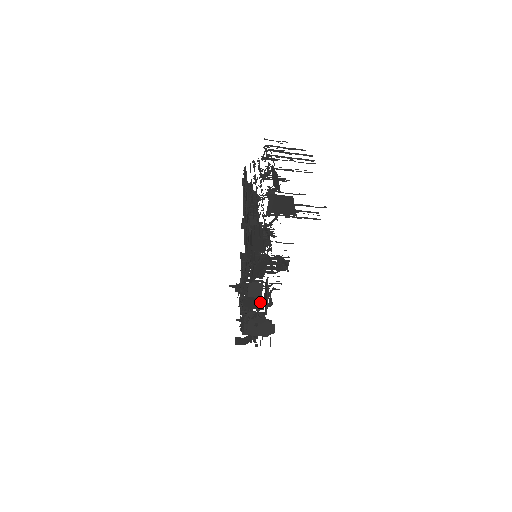
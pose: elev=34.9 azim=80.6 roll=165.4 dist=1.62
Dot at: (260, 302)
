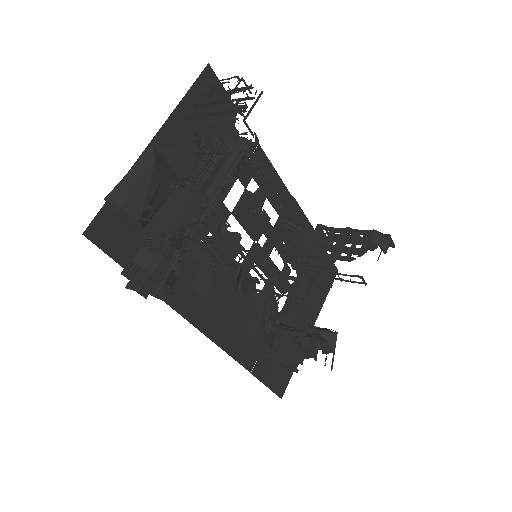
Dot at: occluded
